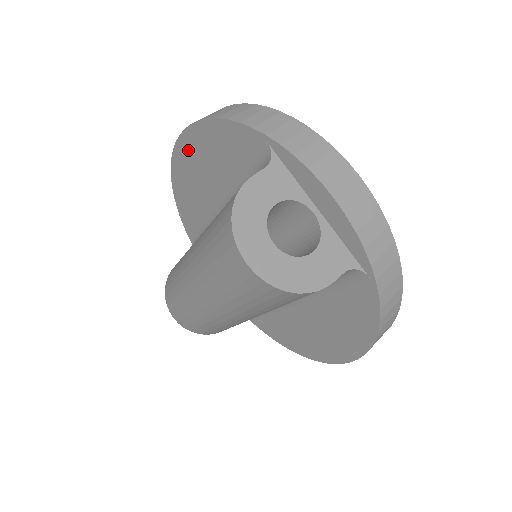
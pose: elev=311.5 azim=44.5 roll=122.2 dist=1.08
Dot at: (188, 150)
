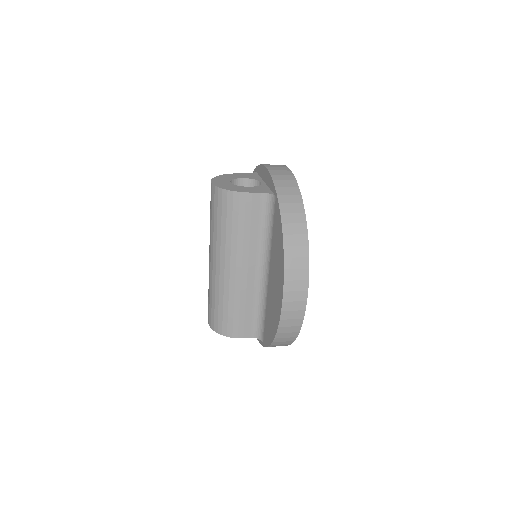
Dot at: occluded
